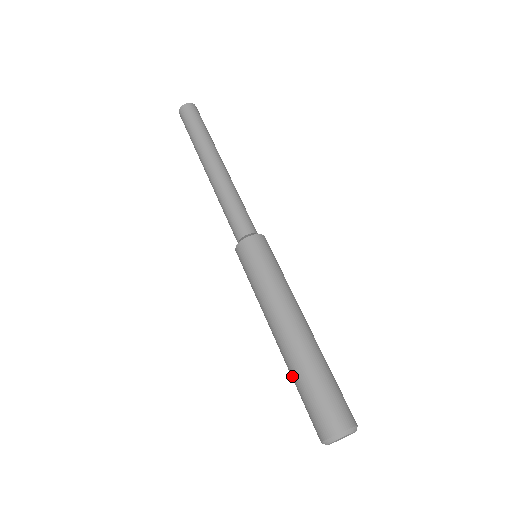
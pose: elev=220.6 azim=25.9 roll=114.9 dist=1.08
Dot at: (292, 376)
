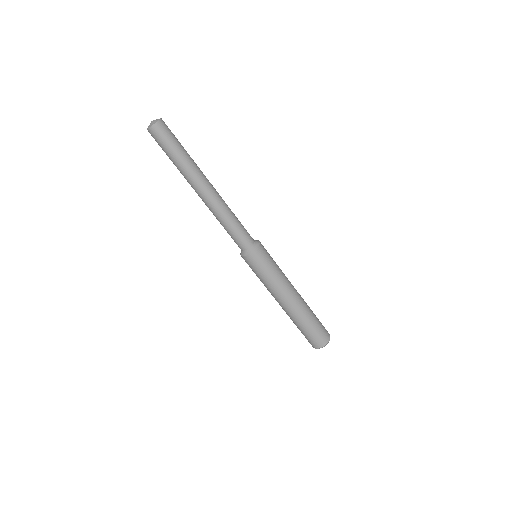
Dot at: (293, 322)
